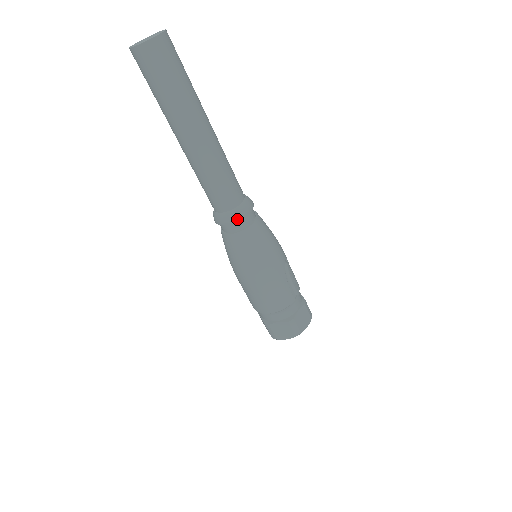
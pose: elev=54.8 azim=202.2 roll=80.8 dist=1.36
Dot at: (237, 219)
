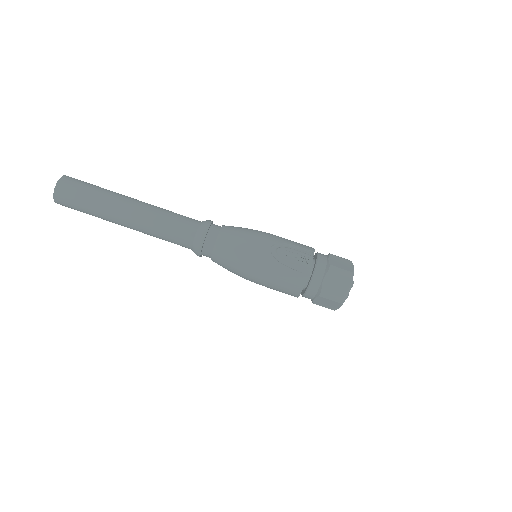
Dot at: (199, 250)
